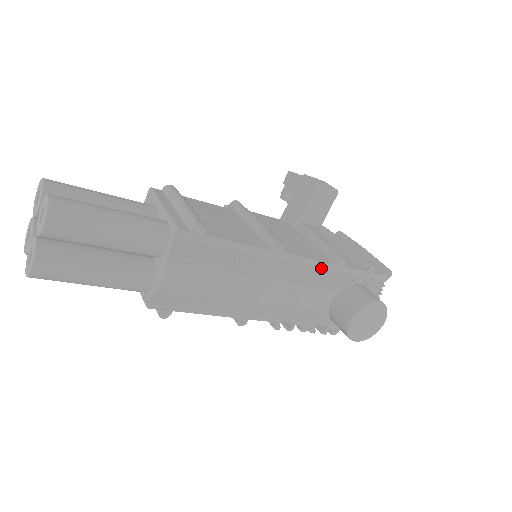
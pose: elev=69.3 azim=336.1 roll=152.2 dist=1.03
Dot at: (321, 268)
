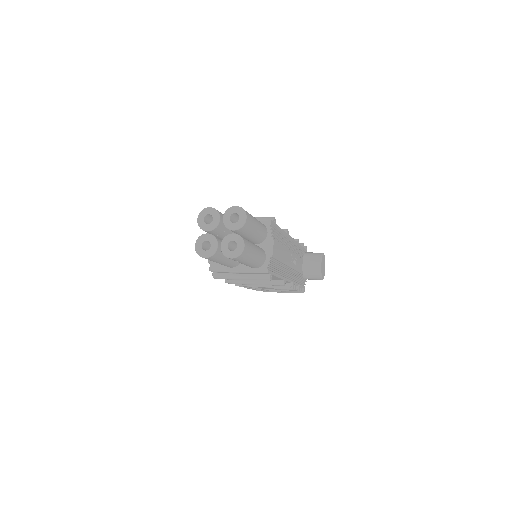
Dot at: (295, 245)
